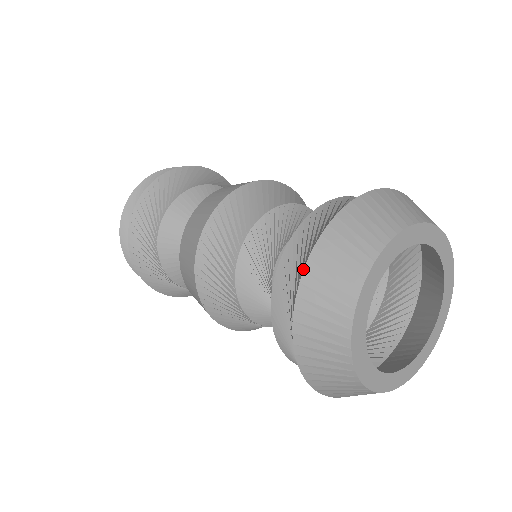
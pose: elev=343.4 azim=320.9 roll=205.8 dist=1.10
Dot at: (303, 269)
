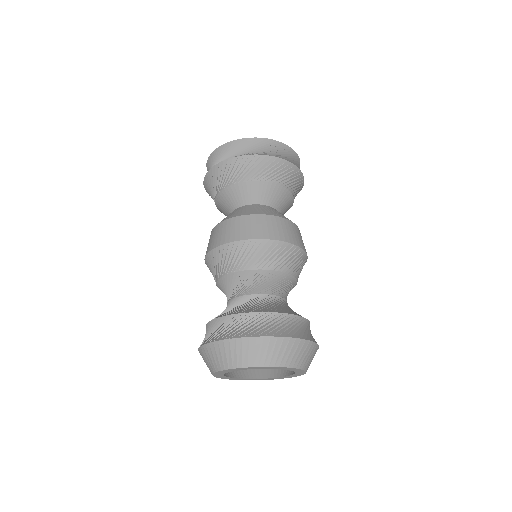
Dot at: (218, 340)
